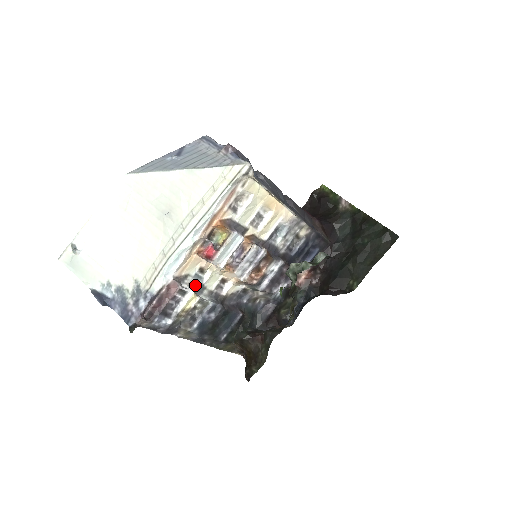
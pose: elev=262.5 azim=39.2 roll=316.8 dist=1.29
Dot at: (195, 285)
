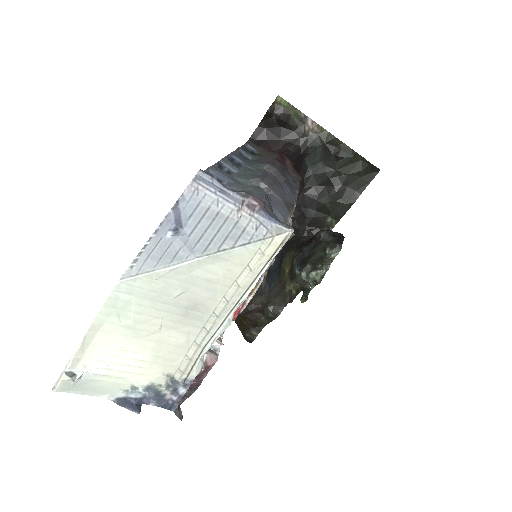
Dot at: occluded
